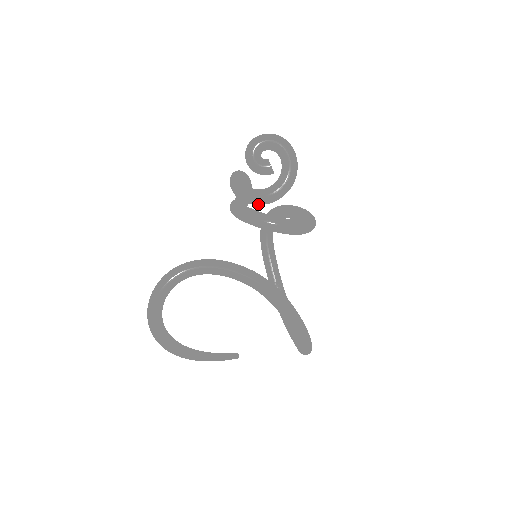
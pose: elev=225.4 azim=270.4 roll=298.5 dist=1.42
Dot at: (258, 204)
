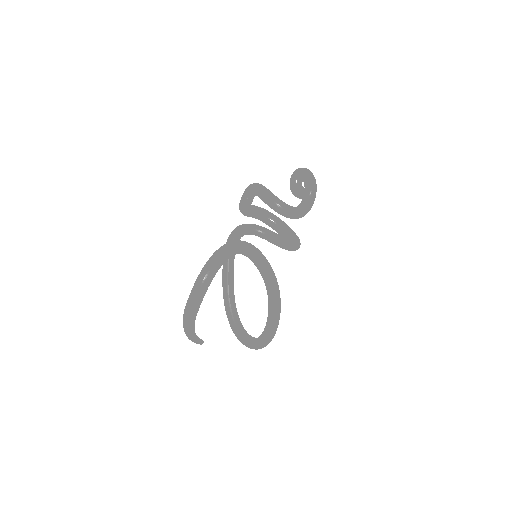
Dot at: (287, 216)
